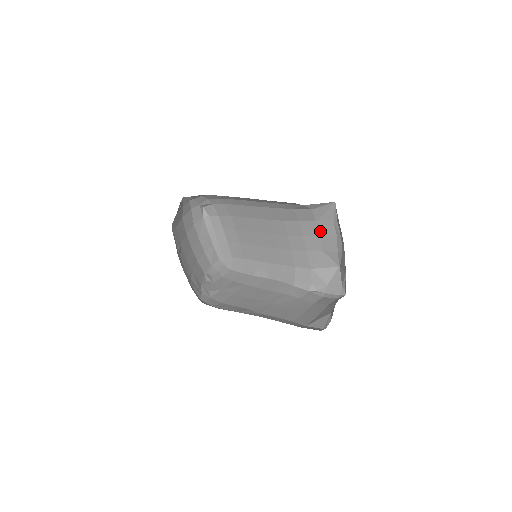
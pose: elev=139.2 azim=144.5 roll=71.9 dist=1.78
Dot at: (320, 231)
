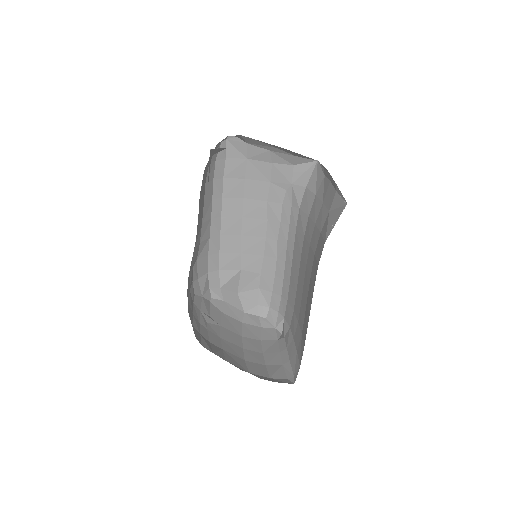
Dot at: (321, 199)
